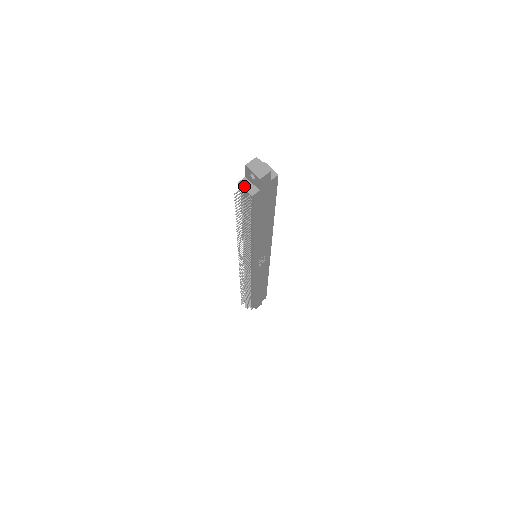
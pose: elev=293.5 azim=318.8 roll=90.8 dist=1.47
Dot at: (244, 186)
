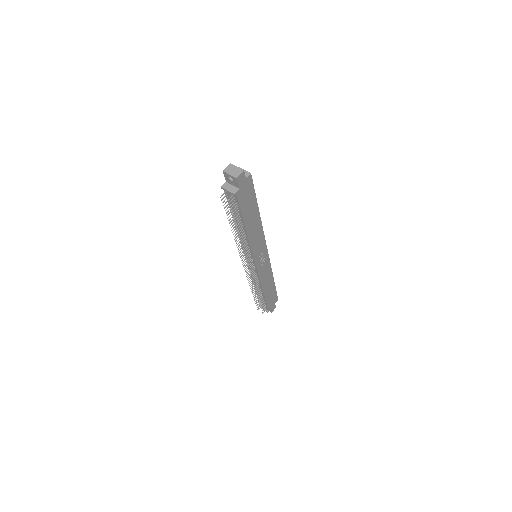
Dot at: (226, 189)
